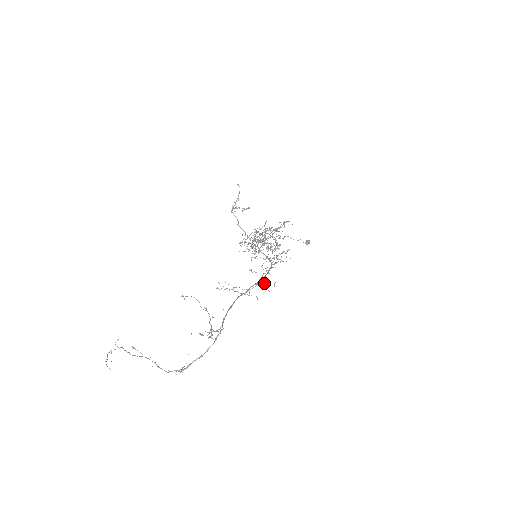
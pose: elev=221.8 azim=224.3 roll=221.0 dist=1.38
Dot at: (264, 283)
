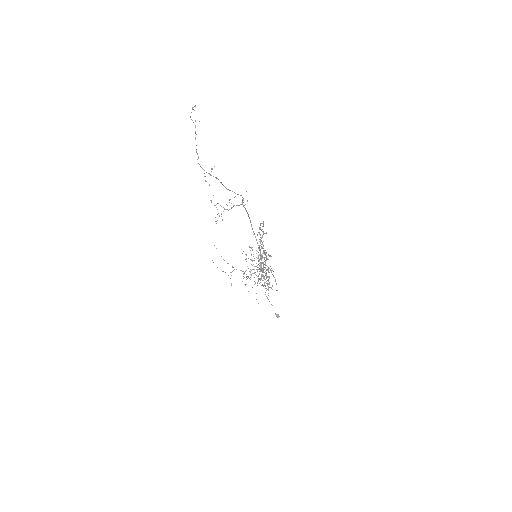
Dot at: (246, 277)
